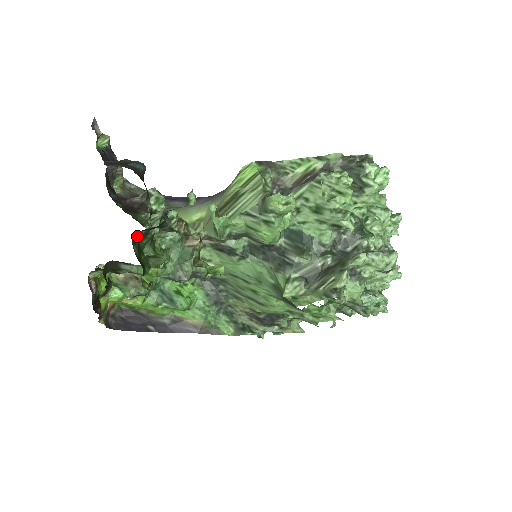
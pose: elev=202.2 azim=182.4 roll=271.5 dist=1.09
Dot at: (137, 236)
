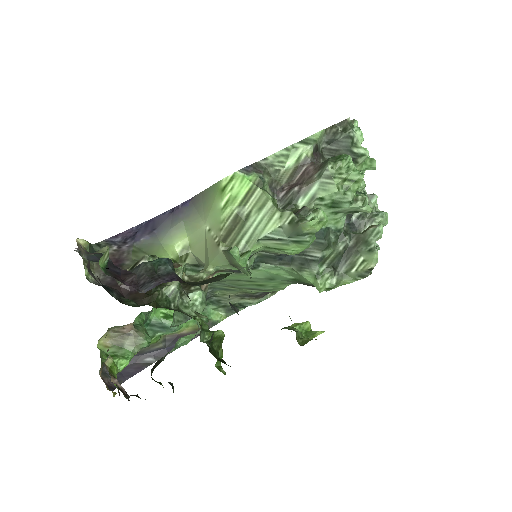
Dot at: (210, 342)
